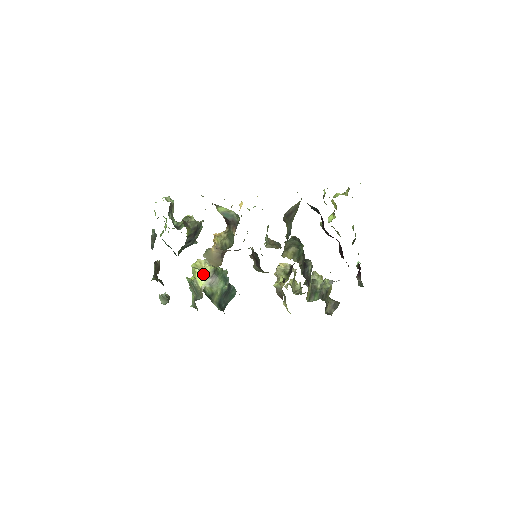
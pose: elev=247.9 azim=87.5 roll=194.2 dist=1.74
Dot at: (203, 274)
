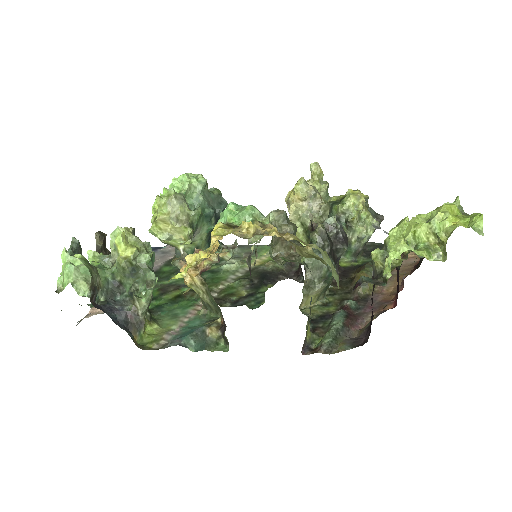
Dot at: (175, 241)
